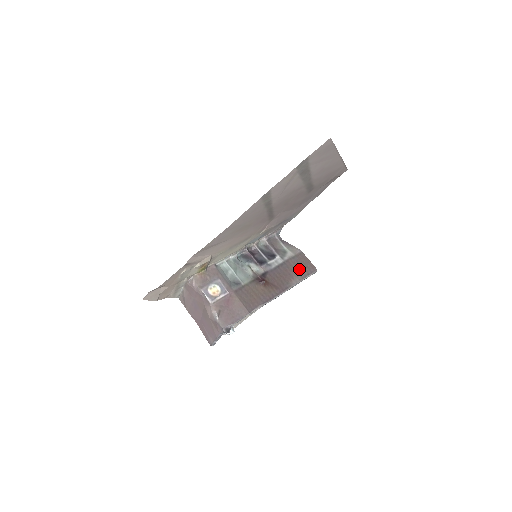
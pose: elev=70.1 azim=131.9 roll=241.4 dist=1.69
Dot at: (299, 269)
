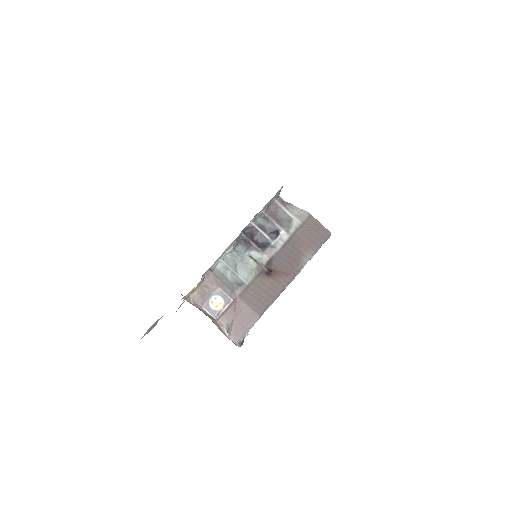
Dot at: (310, 240)
